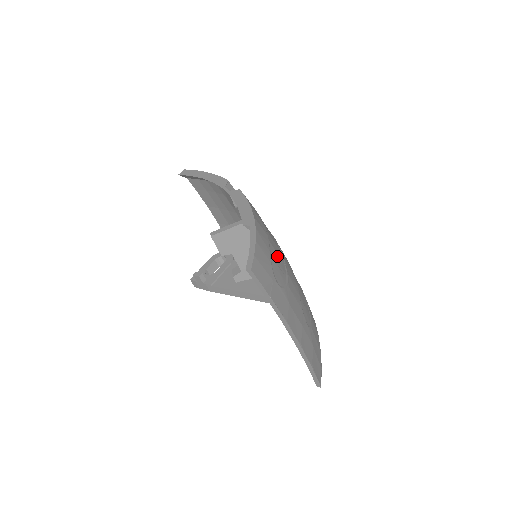
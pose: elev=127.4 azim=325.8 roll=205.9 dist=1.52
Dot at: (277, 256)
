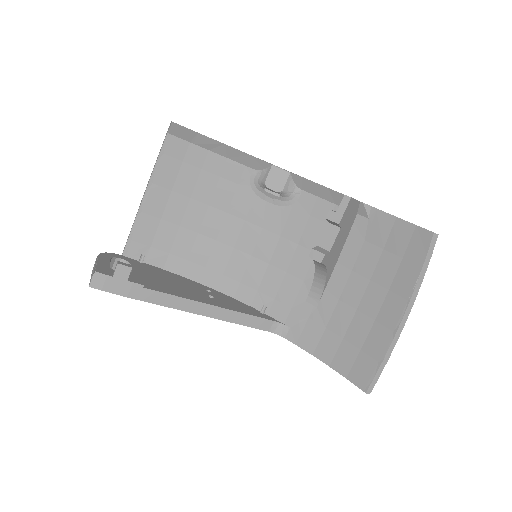
Dot at: (358, 248)
